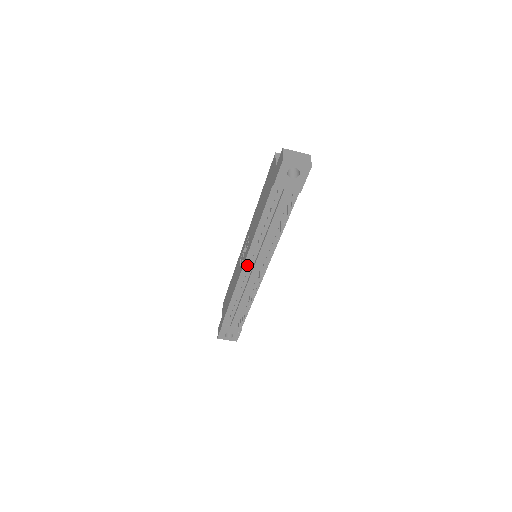
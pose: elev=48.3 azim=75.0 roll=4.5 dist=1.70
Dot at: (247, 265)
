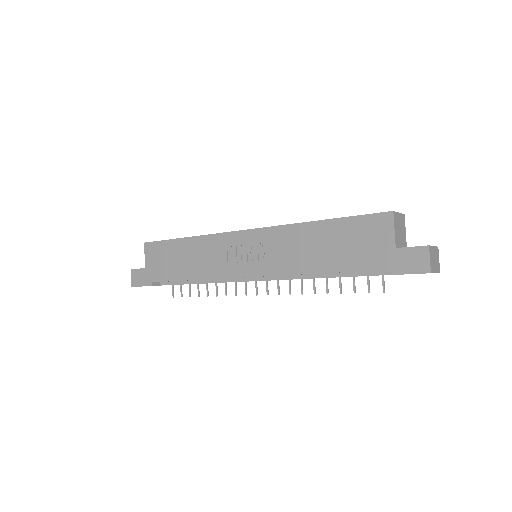
Dot at: occluded
